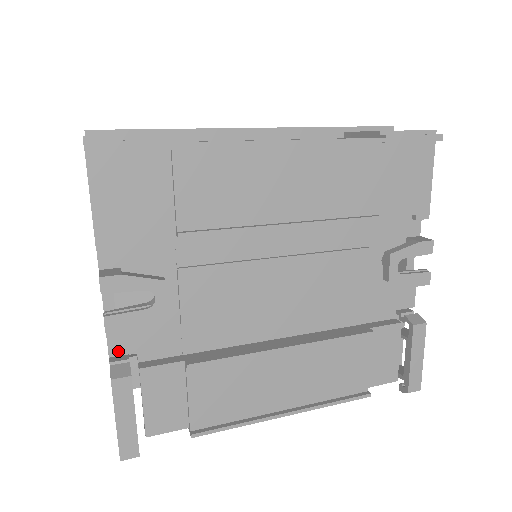
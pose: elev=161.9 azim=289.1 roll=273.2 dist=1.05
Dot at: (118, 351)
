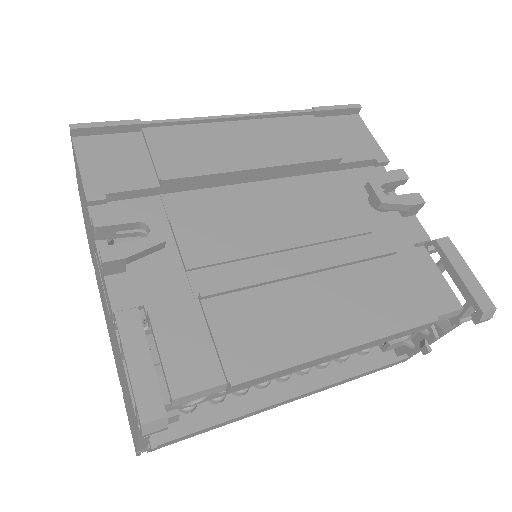
Dot at: (122, 305)
